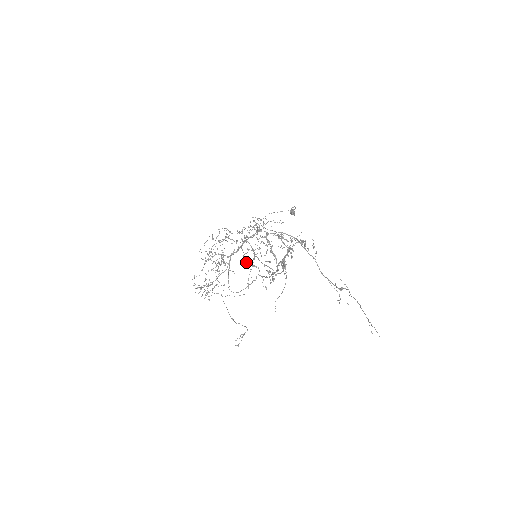
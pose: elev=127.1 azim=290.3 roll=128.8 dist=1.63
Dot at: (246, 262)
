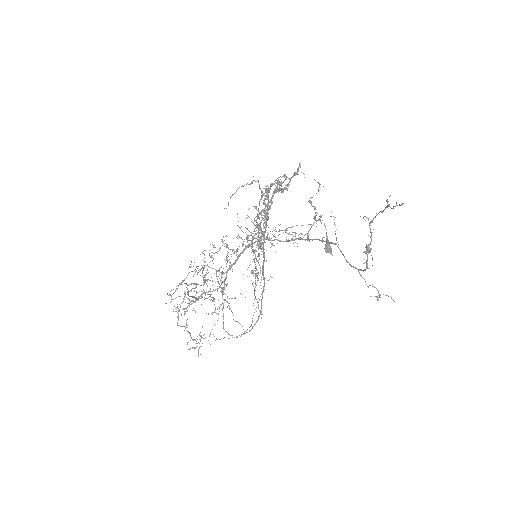
Dot at: (258, 305)
